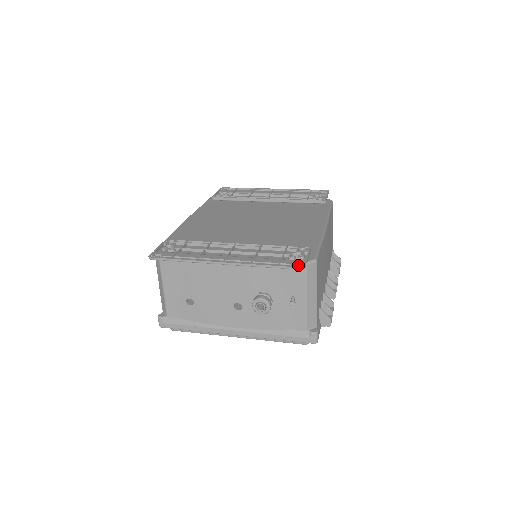
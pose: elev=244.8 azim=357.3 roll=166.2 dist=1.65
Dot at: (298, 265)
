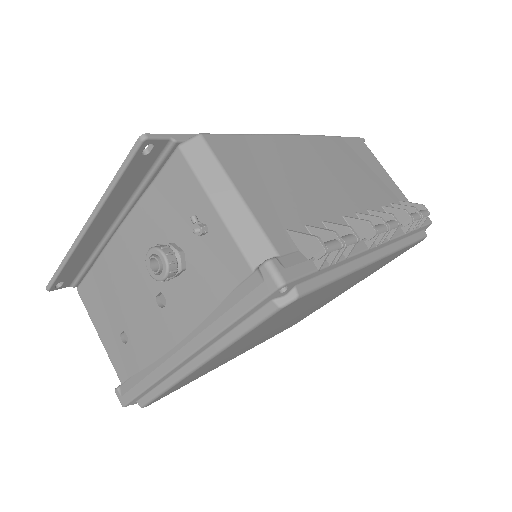
Dot at: (141, 142)
